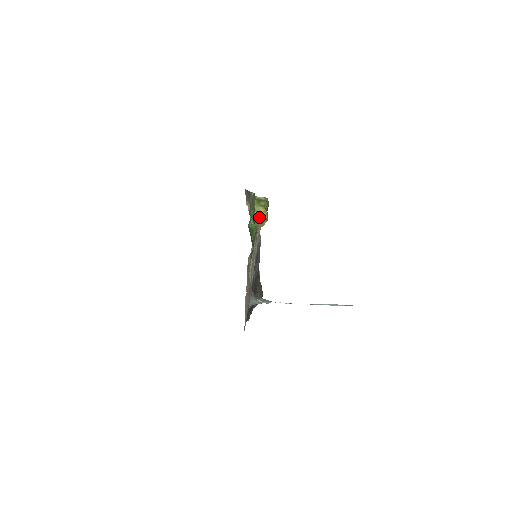
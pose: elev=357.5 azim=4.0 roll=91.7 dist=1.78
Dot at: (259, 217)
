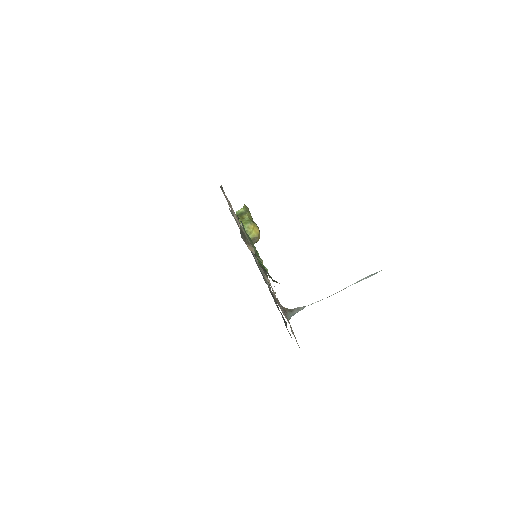
Dot at: (253, 235)
